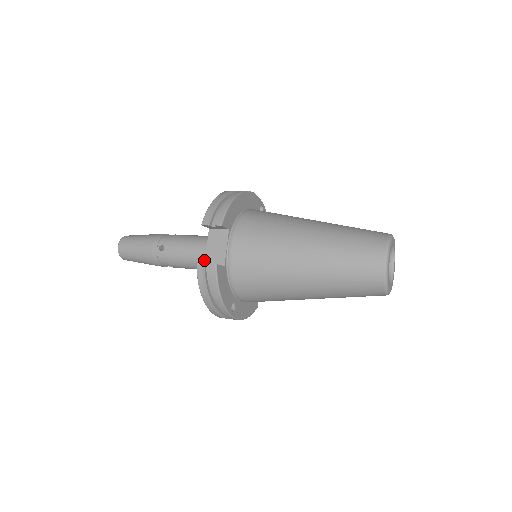
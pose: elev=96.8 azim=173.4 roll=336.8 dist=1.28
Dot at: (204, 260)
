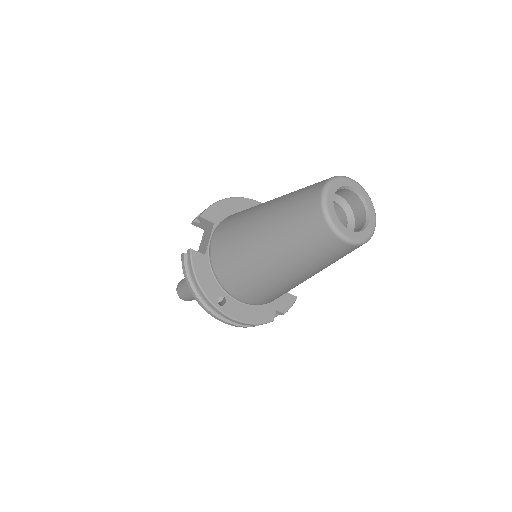
Dot at: occluded
